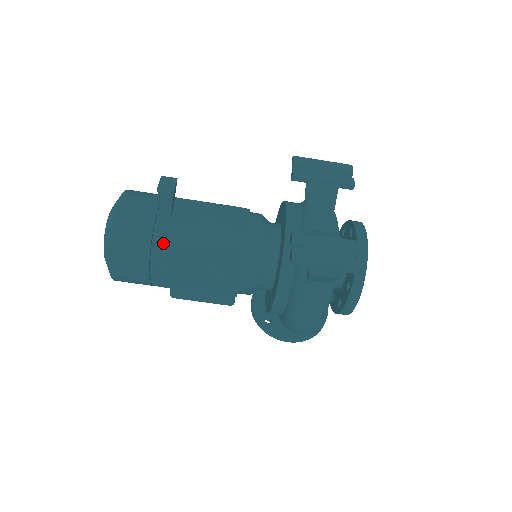
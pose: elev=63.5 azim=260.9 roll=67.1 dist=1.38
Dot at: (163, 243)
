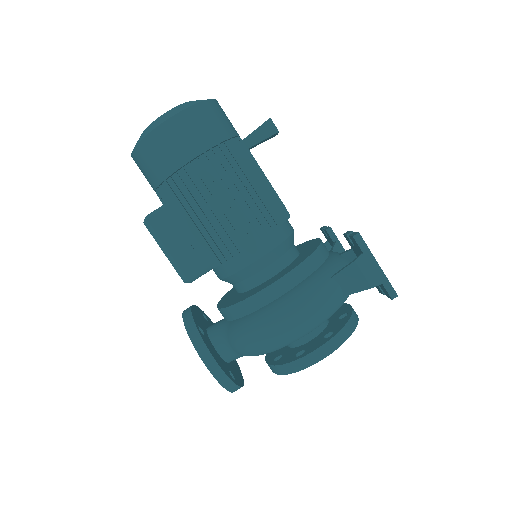
Dot at: (233, 151)
